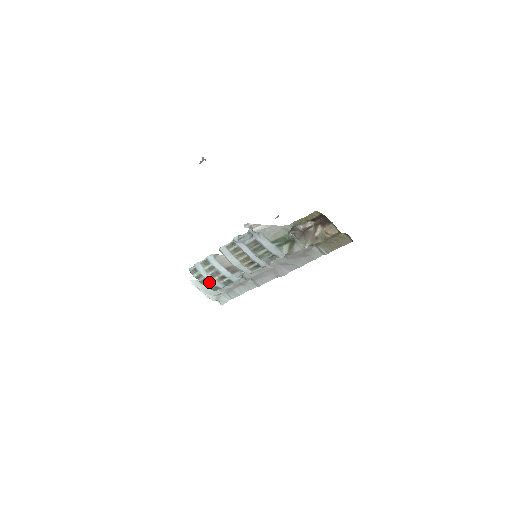
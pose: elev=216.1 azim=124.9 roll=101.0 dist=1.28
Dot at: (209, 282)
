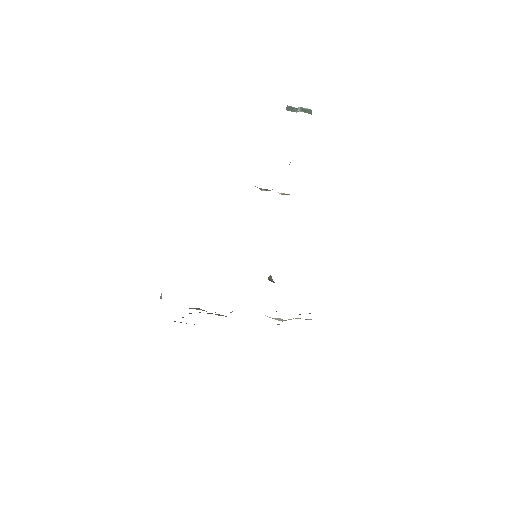
Dot at: occluded
